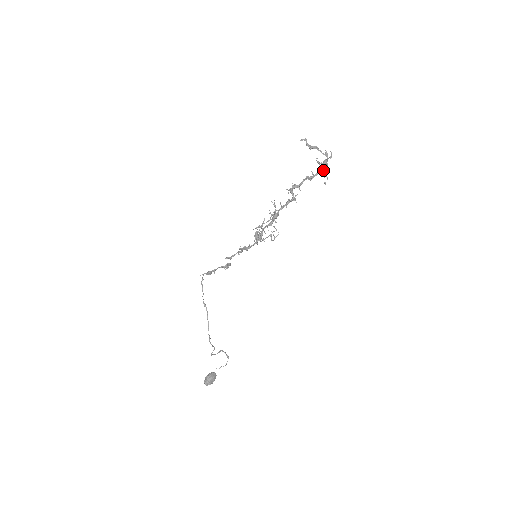
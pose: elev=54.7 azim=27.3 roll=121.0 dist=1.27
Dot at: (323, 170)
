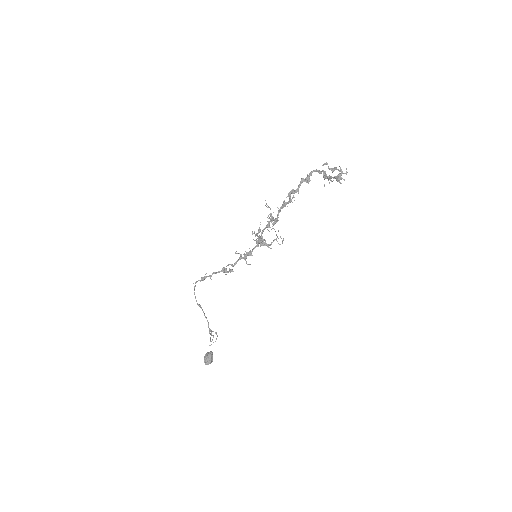
Dot at: (329, 178)
